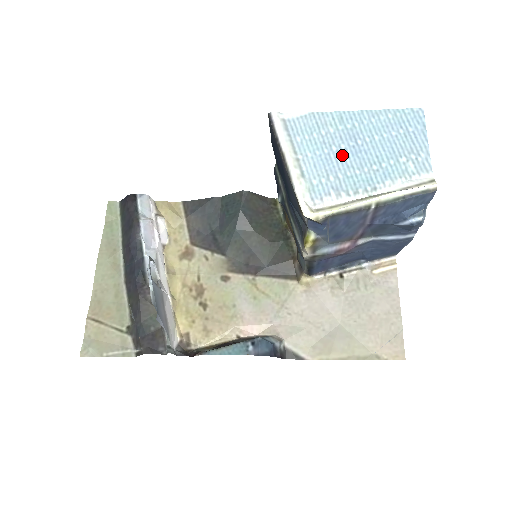
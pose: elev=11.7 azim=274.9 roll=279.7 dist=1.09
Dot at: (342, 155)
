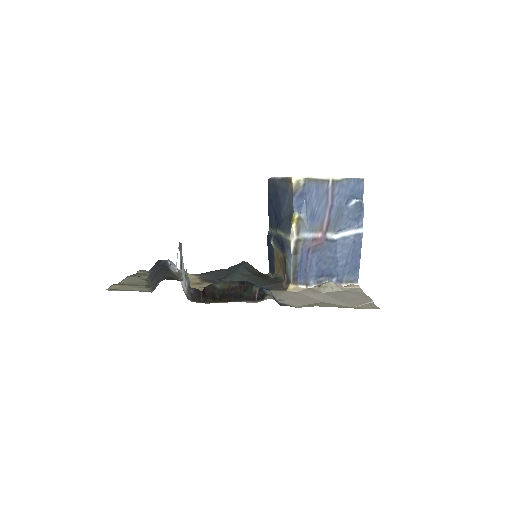
Dot at: occluded
